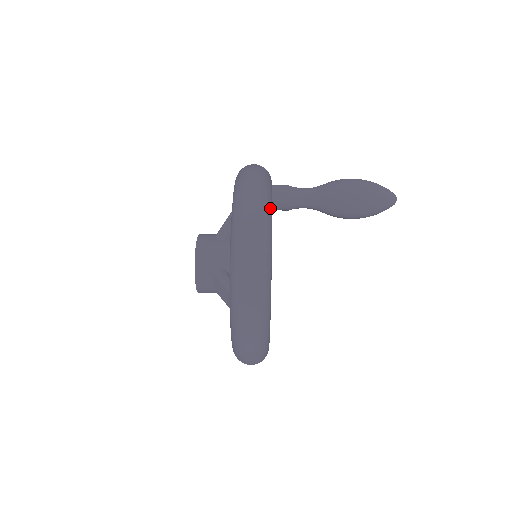
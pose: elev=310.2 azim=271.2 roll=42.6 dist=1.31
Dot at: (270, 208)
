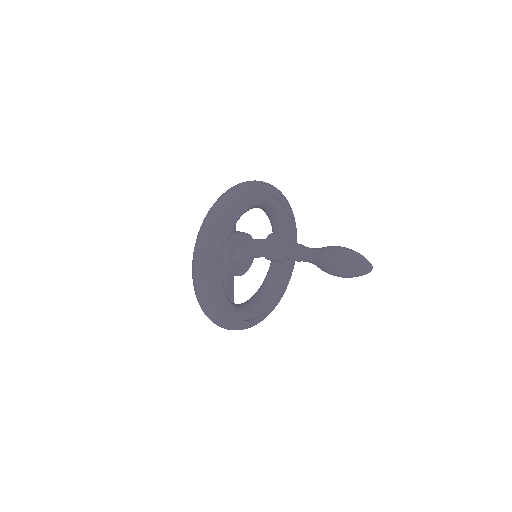
Dot at: (288, 203)
